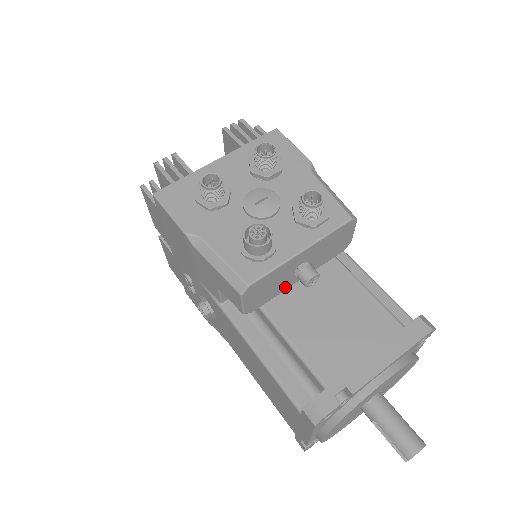
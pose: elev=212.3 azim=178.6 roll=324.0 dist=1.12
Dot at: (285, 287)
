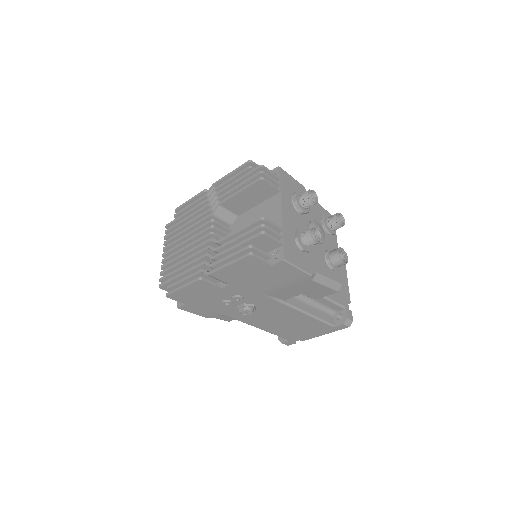
Dot at: occluded
